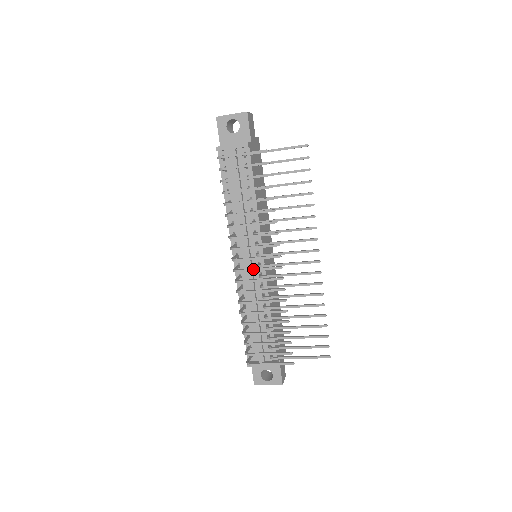
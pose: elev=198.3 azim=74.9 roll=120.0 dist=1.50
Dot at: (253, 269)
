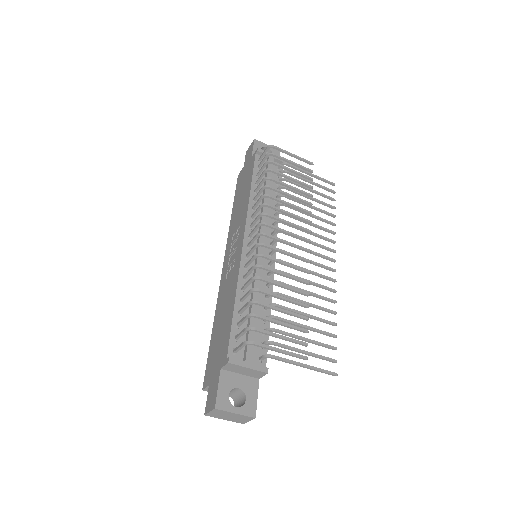
Dot at: (282, 239)
